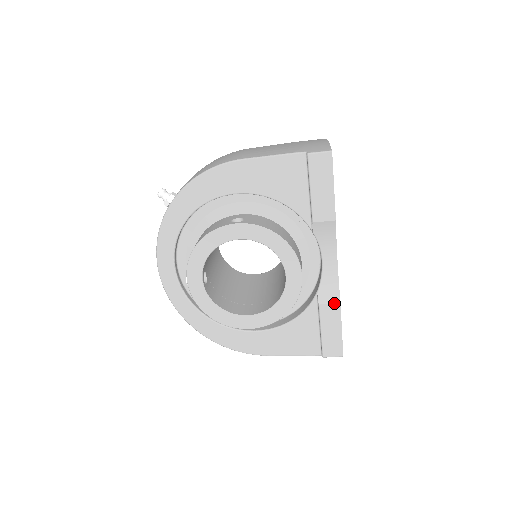
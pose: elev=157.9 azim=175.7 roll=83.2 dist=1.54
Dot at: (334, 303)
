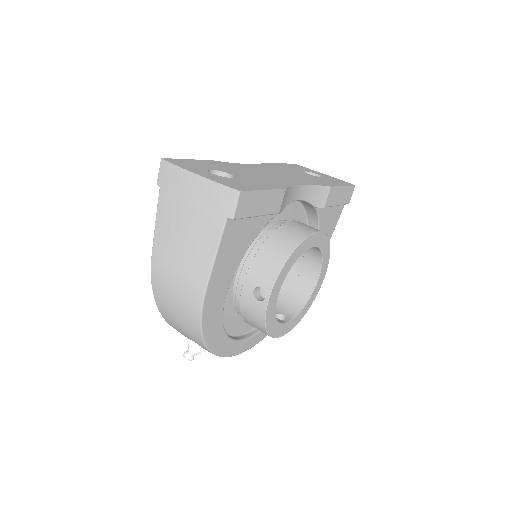
Dot at: (329, 193)
